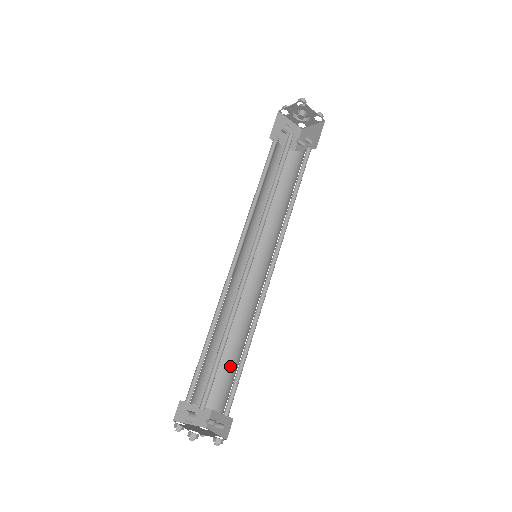
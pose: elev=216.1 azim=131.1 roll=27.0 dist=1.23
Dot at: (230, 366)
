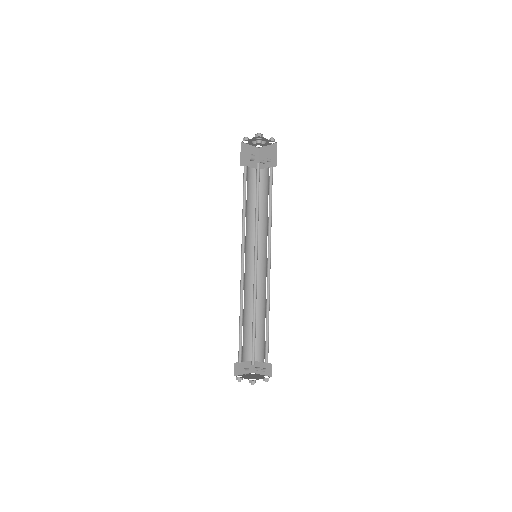
Dot at: (258, 332)
